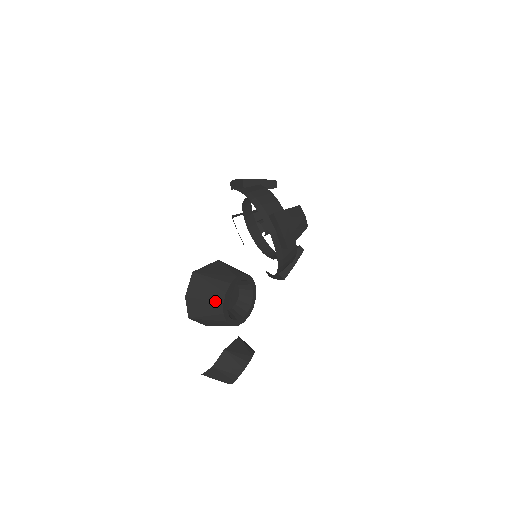
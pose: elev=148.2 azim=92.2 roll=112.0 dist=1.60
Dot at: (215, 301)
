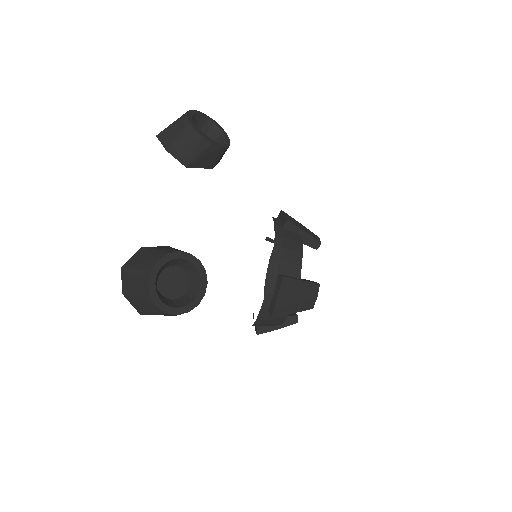
Dot at: occluded
